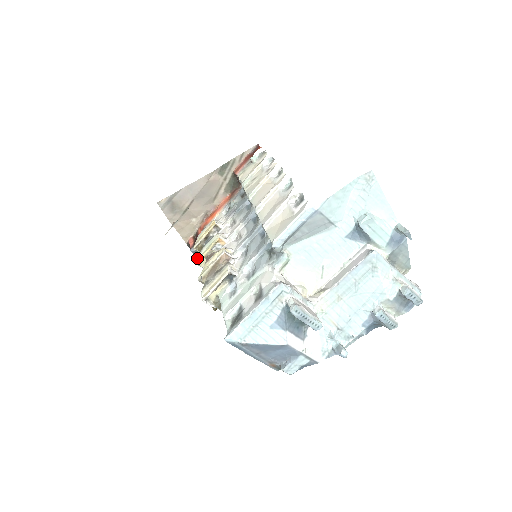
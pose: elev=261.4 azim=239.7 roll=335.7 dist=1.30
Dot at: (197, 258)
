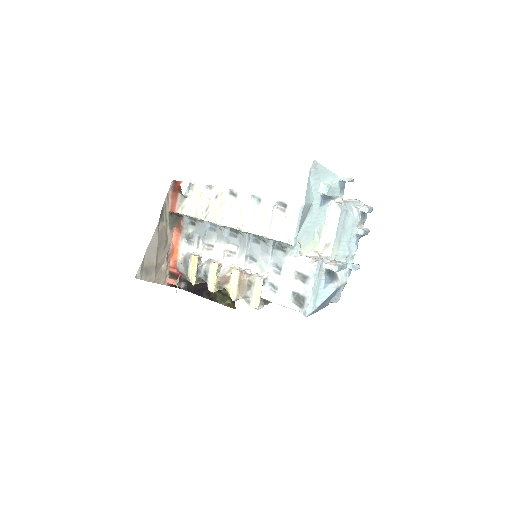
Dot at: (210, 289)
